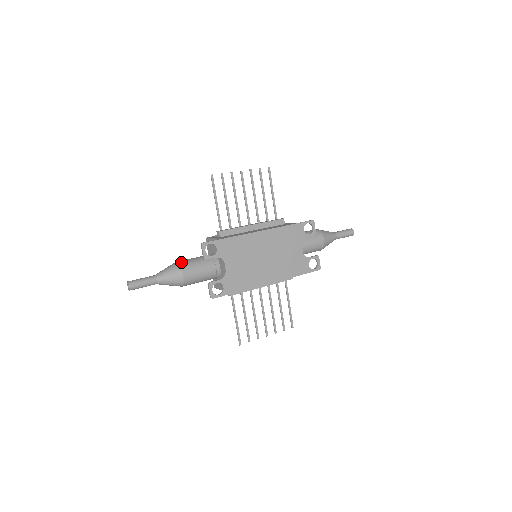
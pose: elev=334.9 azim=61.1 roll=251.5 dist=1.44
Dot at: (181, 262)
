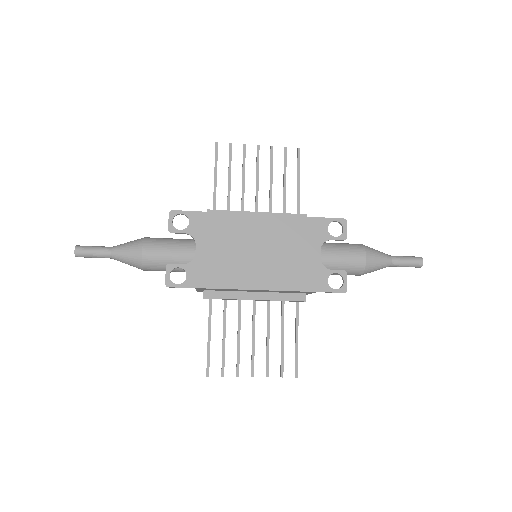
Dot at: (148, 237)
